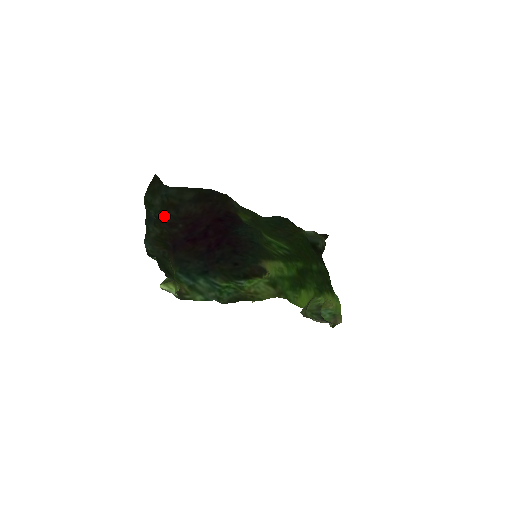
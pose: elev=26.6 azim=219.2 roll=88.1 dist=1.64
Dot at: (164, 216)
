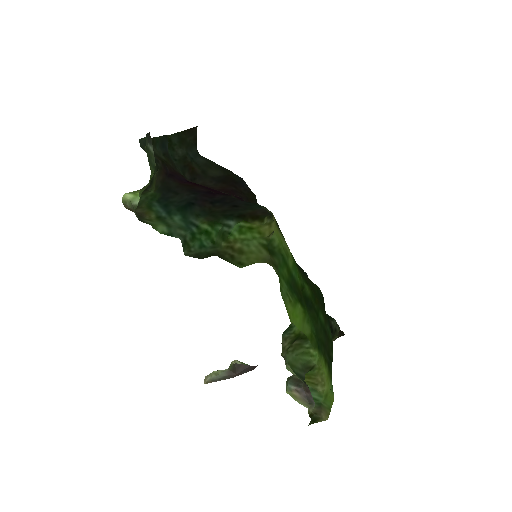
Dot at: (177, 168)
